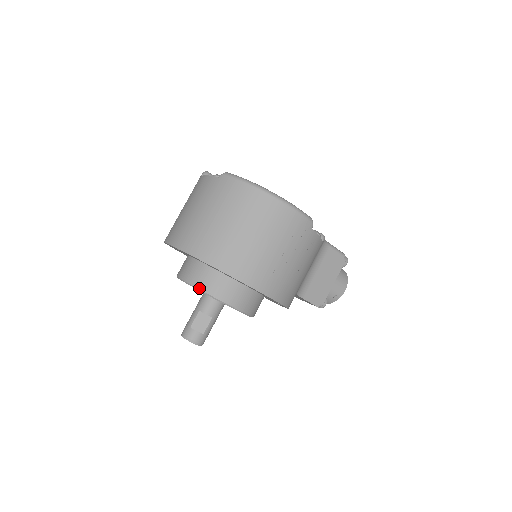
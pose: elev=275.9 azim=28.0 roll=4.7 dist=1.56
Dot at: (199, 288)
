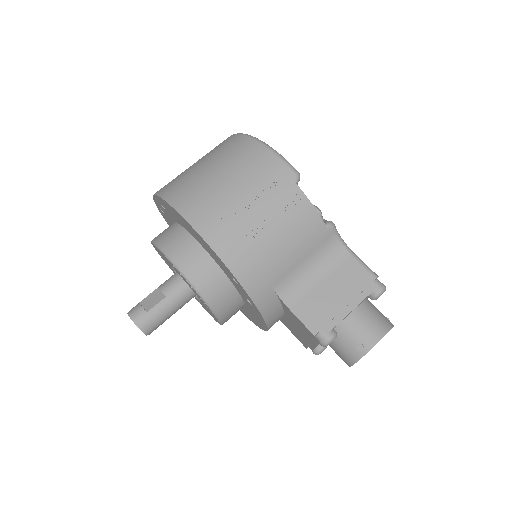
Dot at: (154, 240)
